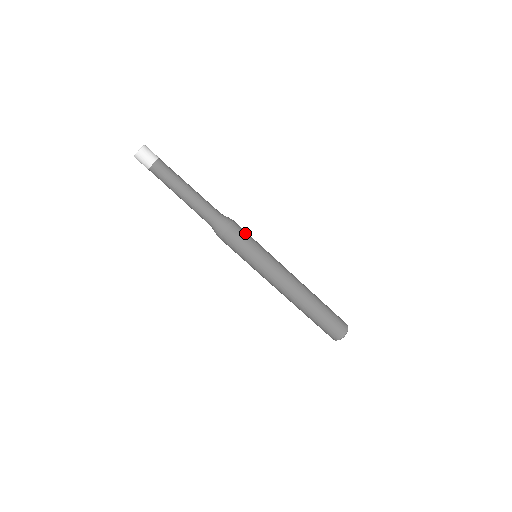
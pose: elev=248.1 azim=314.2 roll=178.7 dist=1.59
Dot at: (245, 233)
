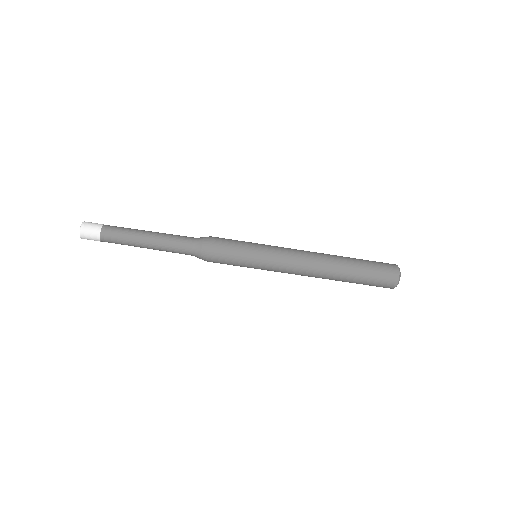
Dot at: (229, 240)
